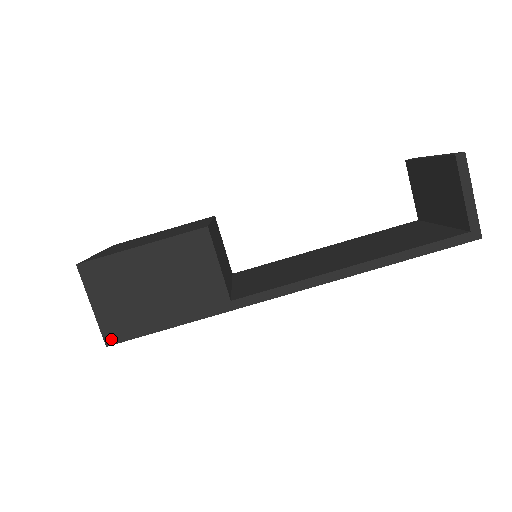
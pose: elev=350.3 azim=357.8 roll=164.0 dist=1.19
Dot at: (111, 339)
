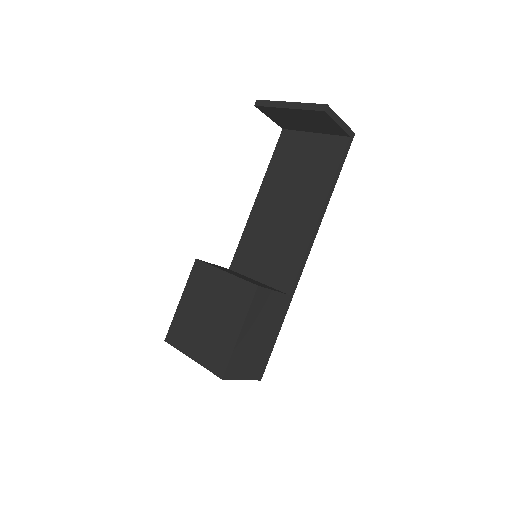
Dot at: (260, 376)
